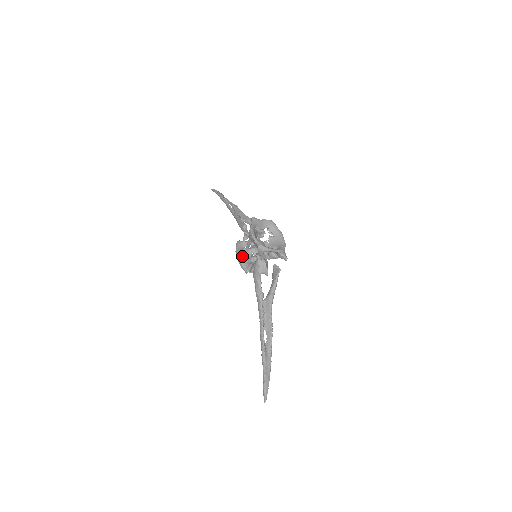
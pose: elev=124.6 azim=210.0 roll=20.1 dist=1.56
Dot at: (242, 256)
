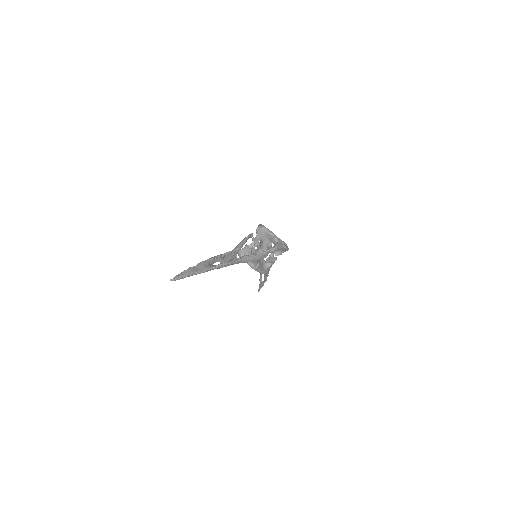
Dot at: occluded
